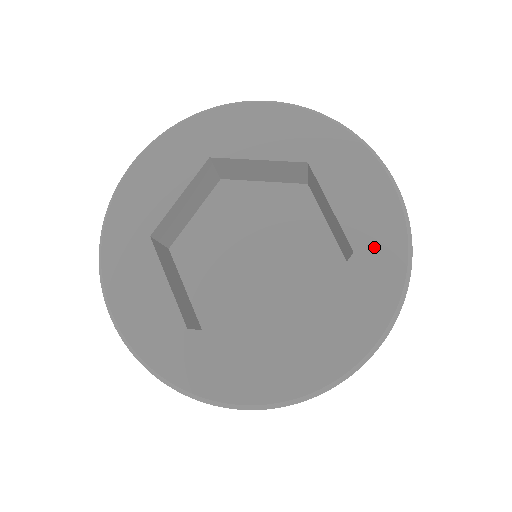
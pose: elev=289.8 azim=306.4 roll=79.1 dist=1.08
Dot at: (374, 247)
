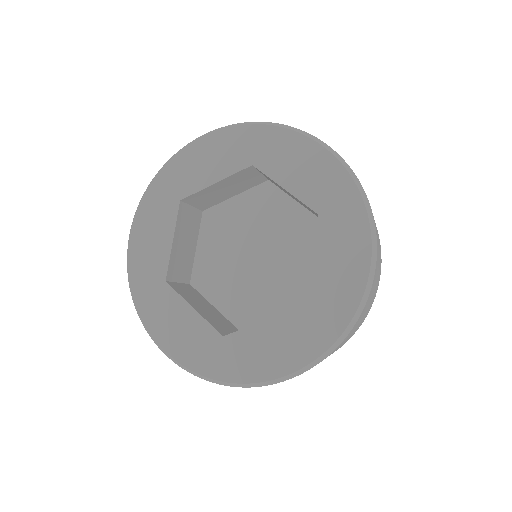
Dot at: (332, 203)
